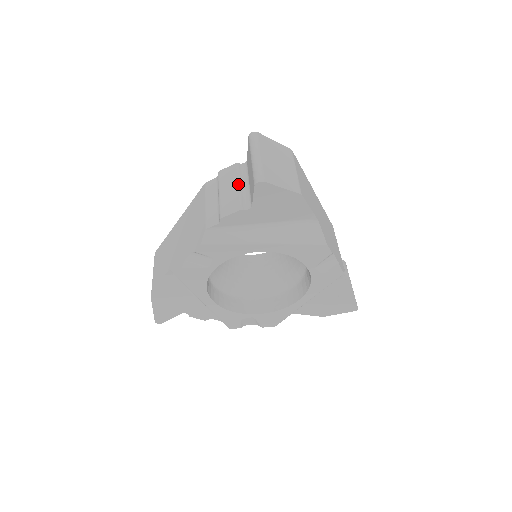
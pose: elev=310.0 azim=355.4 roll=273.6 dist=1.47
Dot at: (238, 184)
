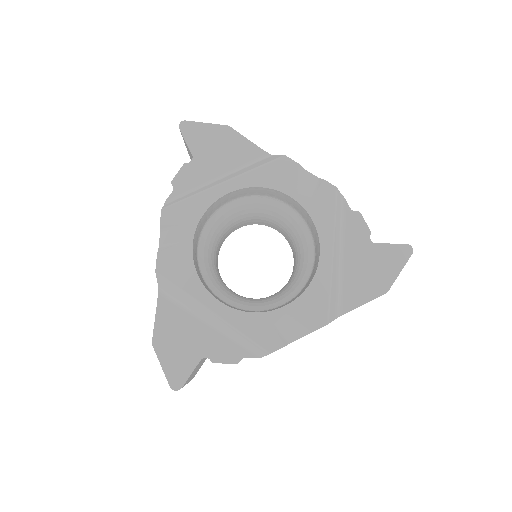
Dot at: occluded
